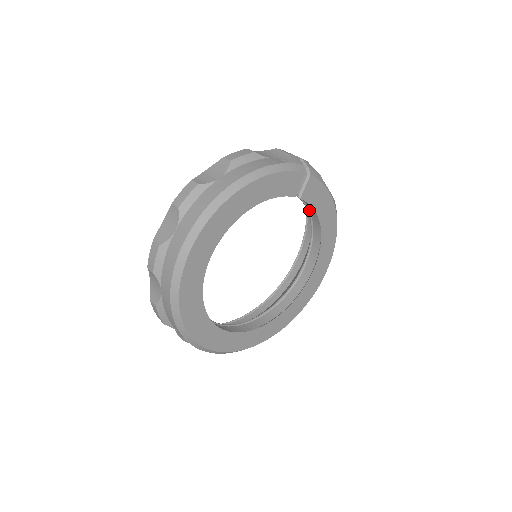
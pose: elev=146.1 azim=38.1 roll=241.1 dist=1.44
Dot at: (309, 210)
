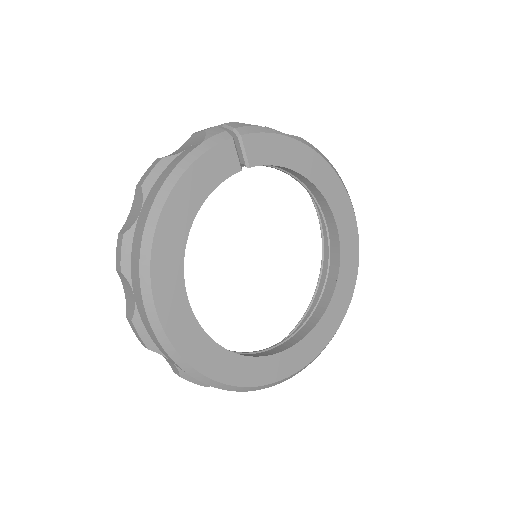
Dot at: (280, 168)
